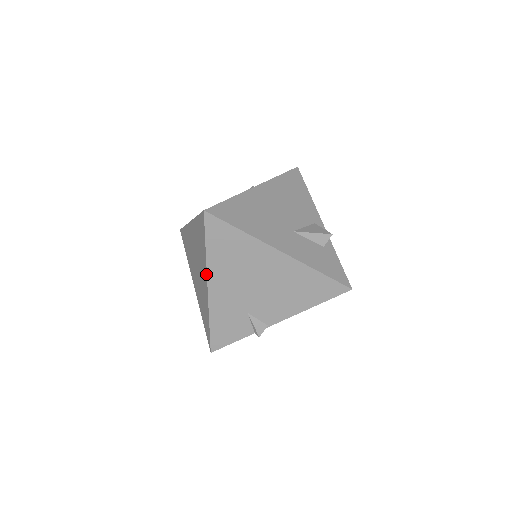
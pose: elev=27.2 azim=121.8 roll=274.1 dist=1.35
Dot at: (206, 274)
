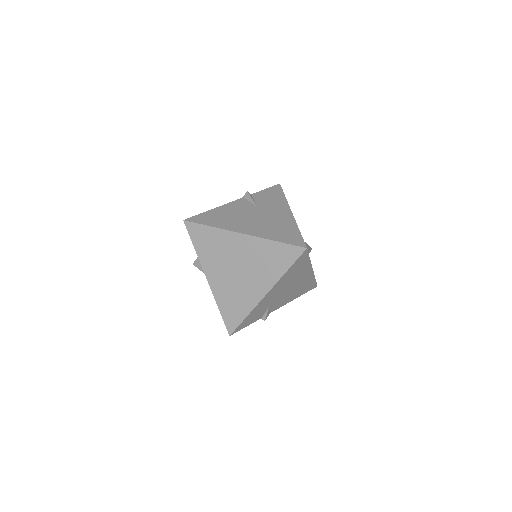
Dot at: (272, 286)
